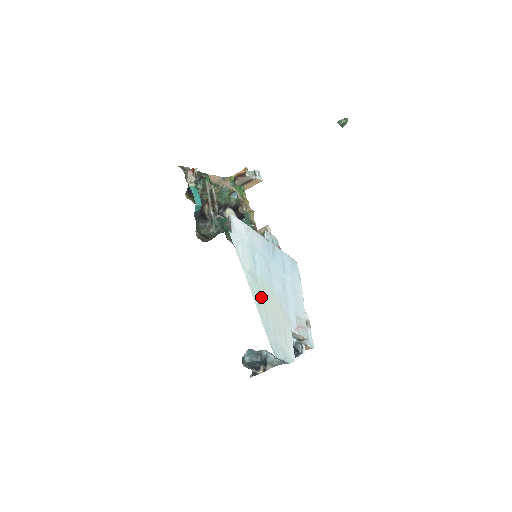
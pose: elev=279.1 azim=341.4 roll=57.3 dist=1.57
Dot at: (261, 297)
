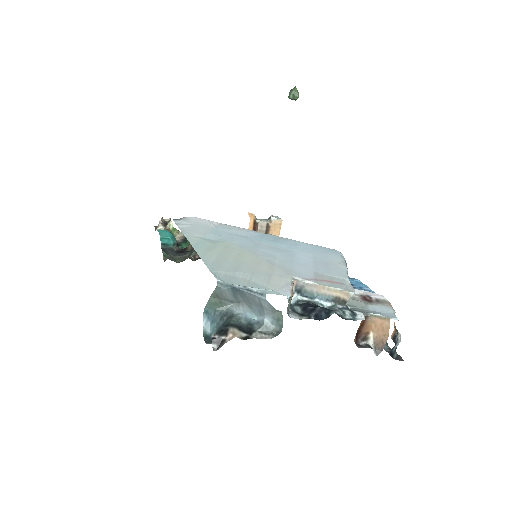
Dot at: (216, 250)
